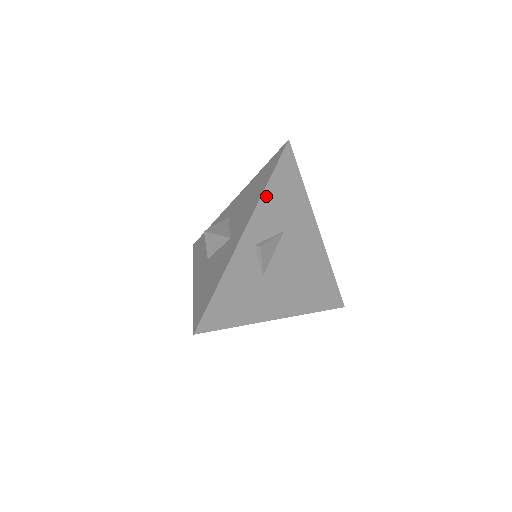
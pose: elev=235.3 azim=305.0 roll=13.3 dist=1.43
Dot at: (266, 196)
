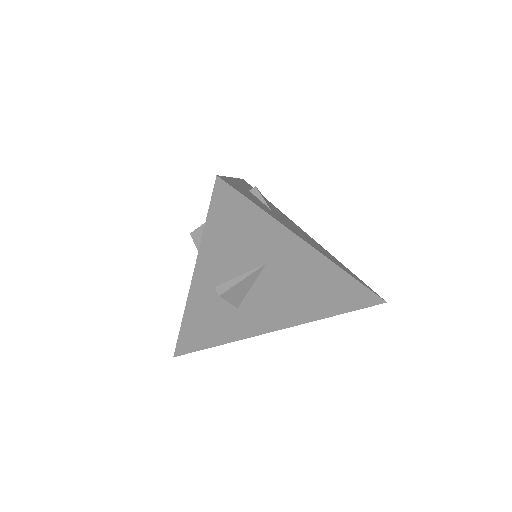
Dot at: occluded
